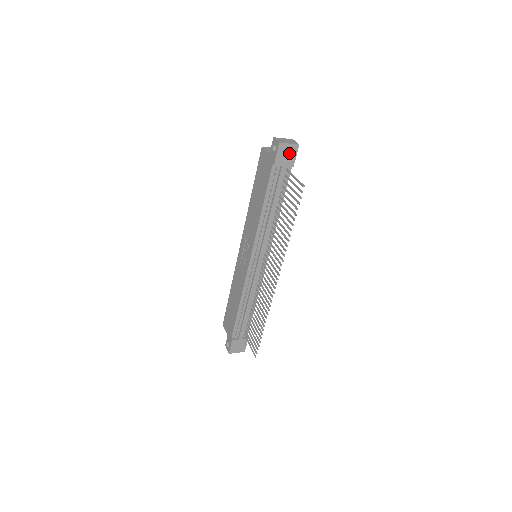
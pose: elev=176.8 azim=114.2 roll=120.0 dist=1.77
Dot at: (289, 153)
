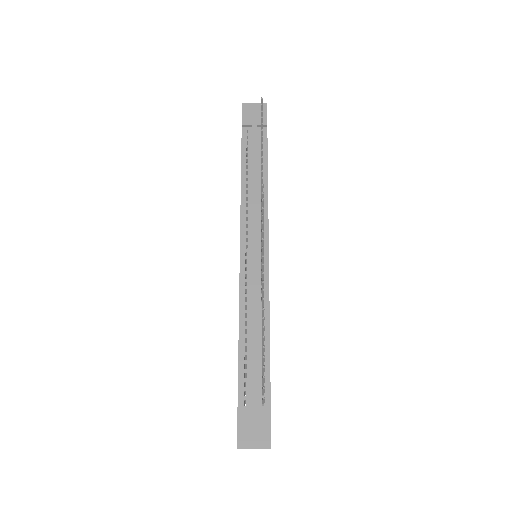
Dot at: (257, 112)
